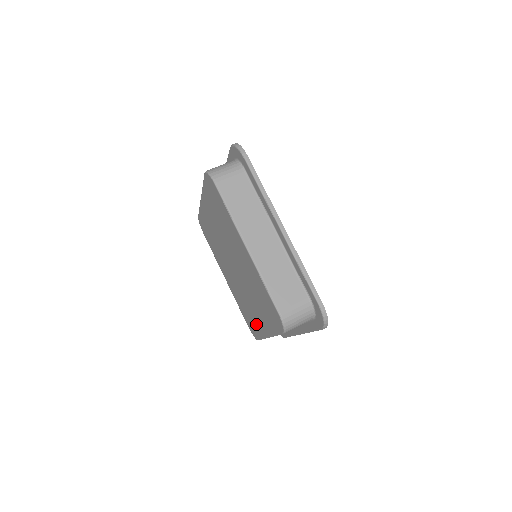
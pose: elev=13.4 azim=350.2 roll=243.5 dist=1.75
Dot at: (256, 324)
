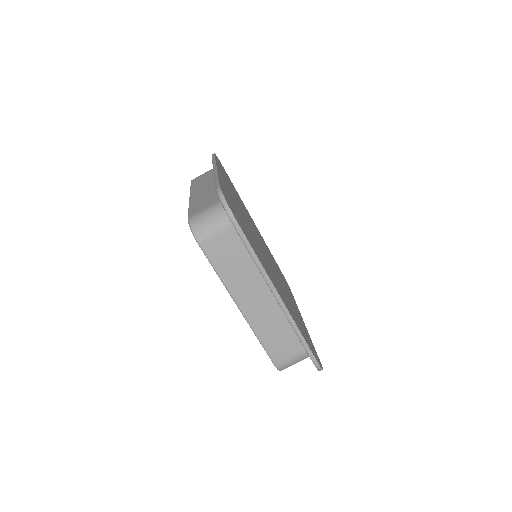
Dot at: occluded
